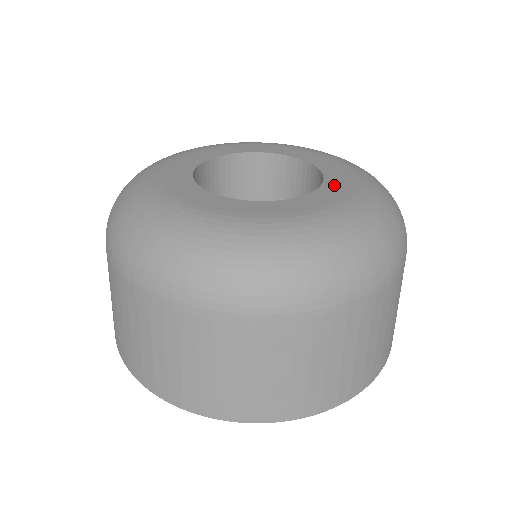
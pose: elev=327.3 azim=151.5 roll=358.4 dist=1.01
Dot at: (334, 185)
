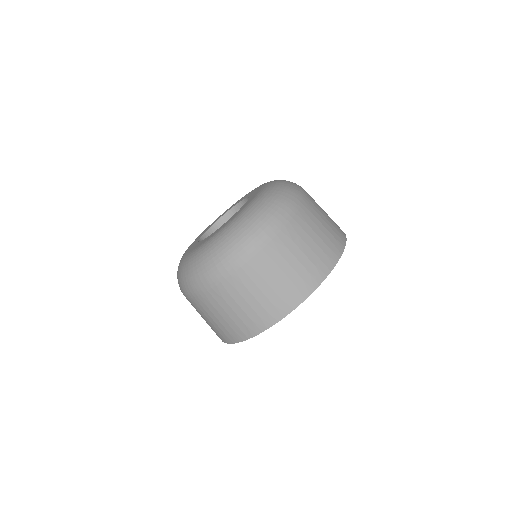
Dot at: (227, 222)
